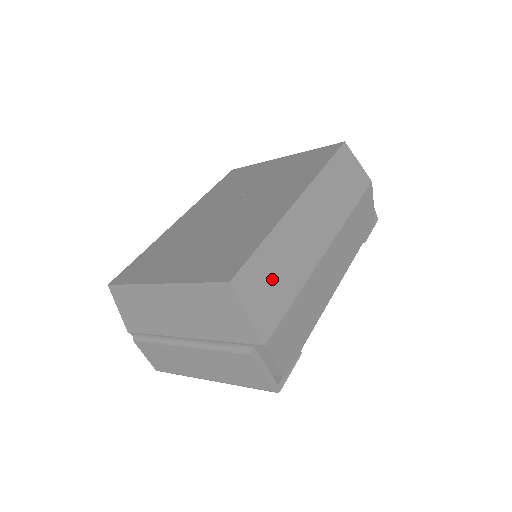
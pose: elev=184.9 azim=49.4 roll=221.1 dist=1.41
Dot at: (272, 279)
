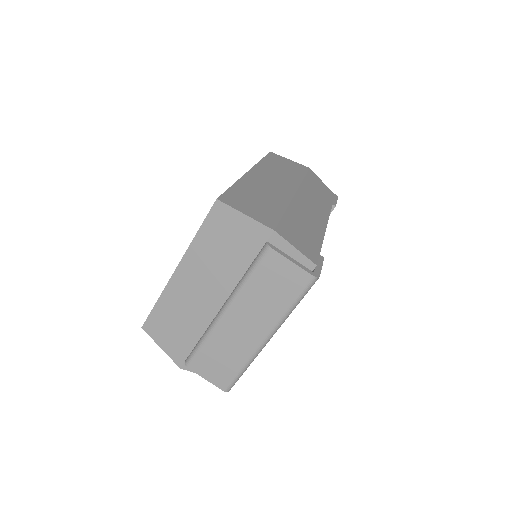
Dot at: (255, 201)
